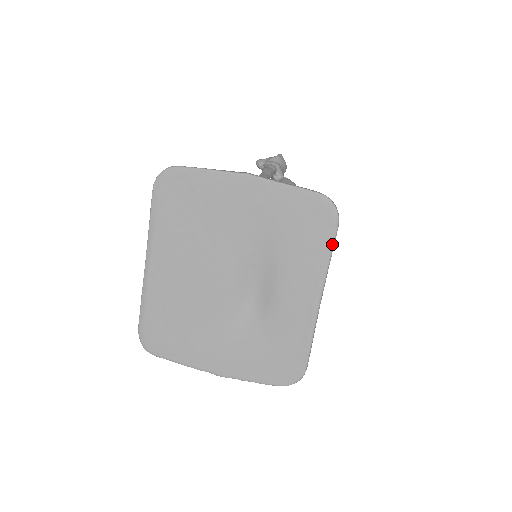
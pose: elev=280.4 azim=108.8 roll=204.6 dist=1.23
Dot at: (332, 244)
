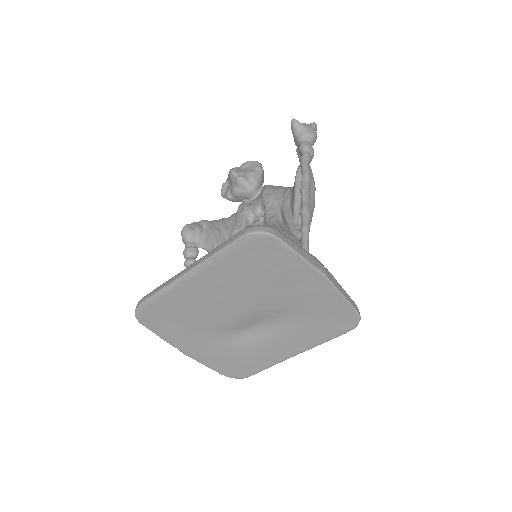
Dot at: occluded
